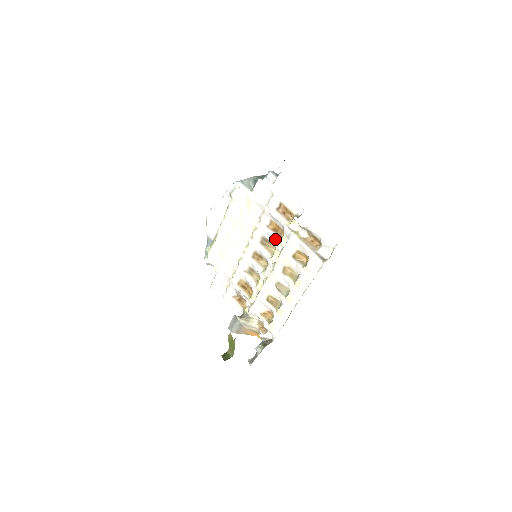
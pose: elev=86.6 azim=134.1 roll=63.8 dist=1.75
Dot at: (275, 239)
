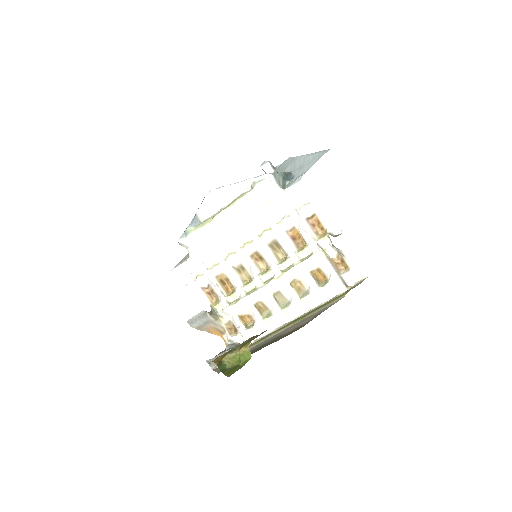
Dot at: (292, 248)
